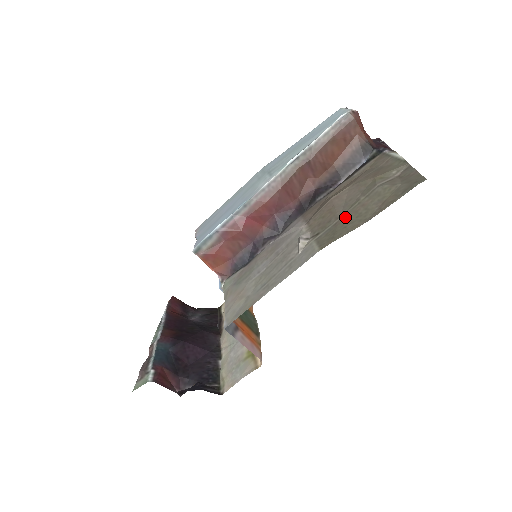
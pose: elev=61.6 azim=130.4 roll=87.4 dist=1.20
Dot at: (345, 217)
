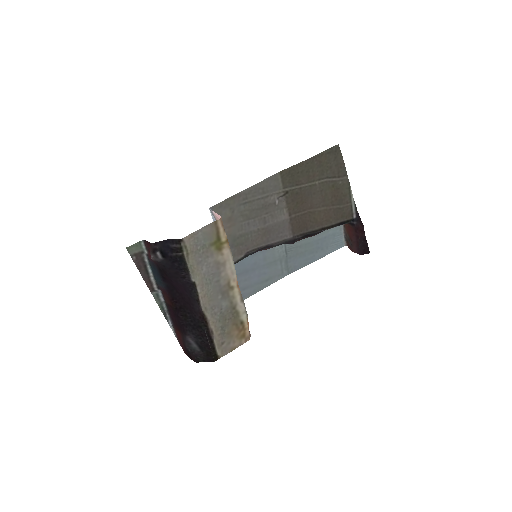
Dot at: (303, 182)
